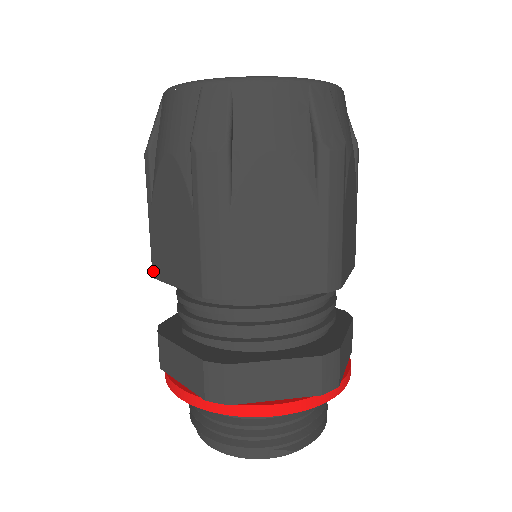
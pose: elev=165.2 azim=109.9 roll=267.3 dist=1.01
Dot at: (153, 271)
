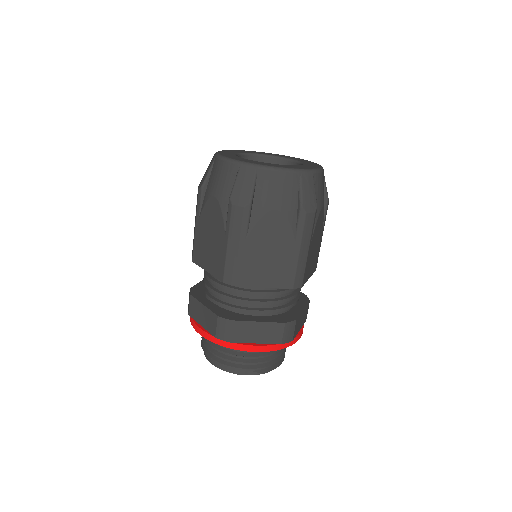
Dot at: (193, 258)
